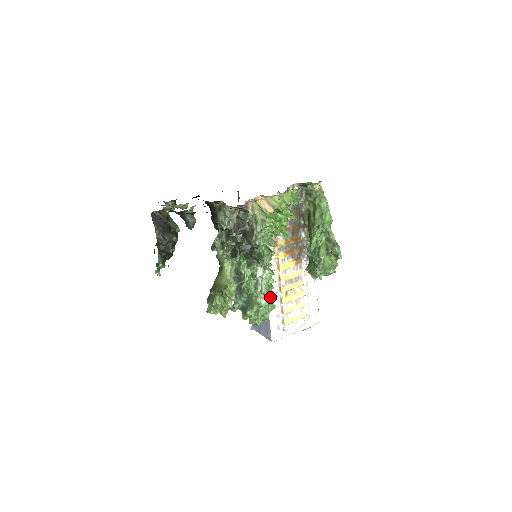
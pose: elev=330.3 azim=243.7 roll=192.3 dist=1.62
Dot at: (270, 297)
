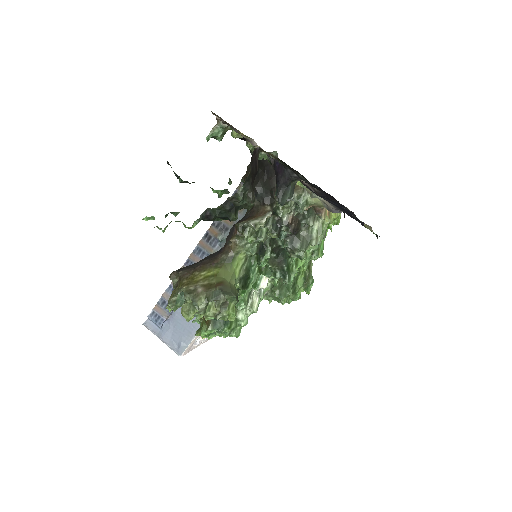
Dot at: occluded
